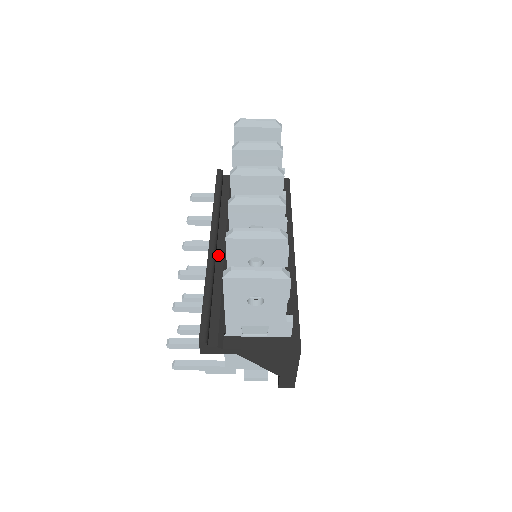
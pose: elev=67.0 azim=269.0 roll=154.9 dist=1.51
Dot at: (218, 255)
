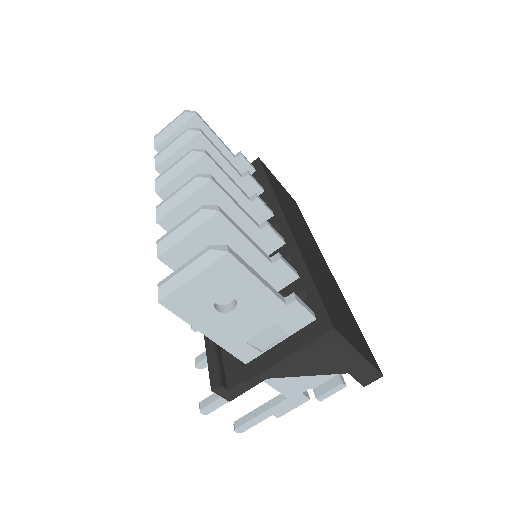
Dot at: occluded
